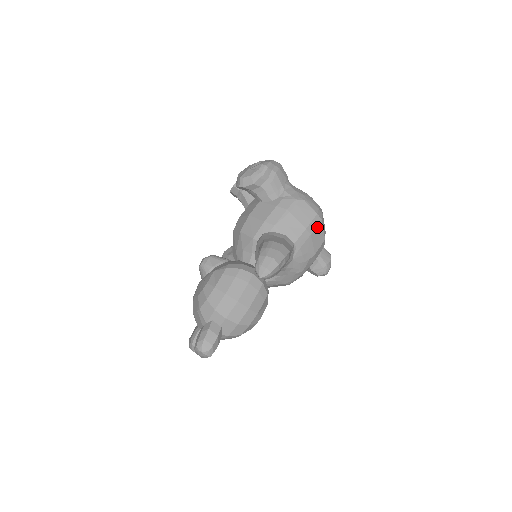
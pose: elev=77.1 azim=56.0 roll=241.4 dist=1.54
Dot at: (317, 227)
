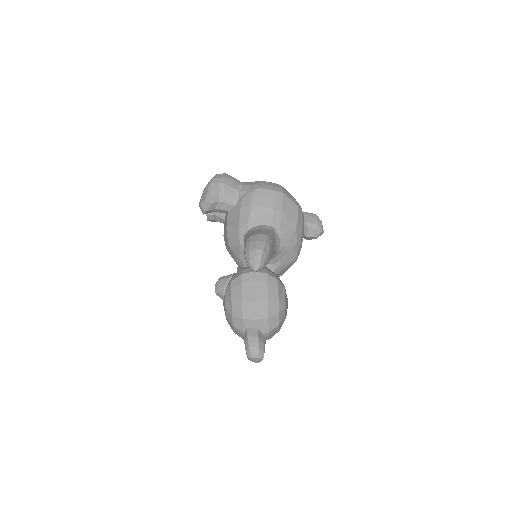
Dot at: (283, 201)
